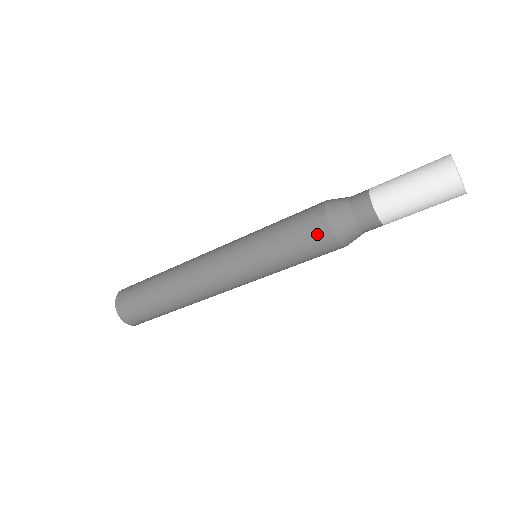
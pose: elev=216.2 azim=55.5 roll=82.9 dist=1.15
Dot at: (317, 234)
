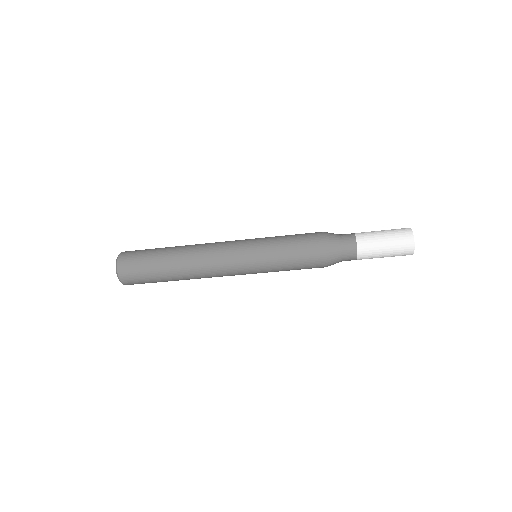
Dot at: (316, 267)
